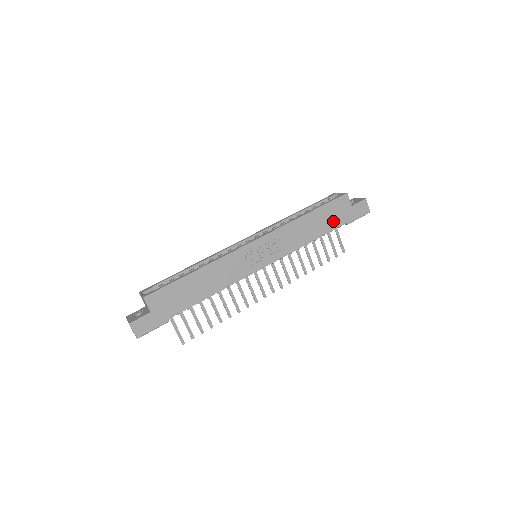
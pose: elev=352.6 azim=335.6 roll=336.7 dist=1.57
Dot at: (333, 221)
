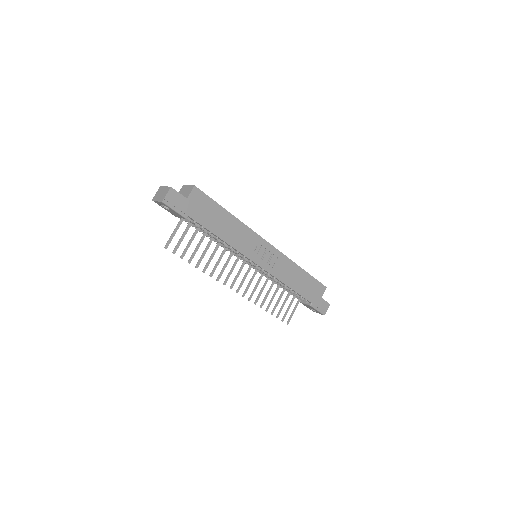
Dot at: (308, 292)
